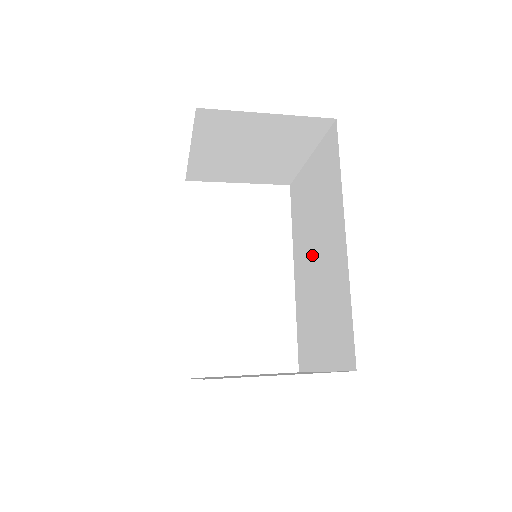
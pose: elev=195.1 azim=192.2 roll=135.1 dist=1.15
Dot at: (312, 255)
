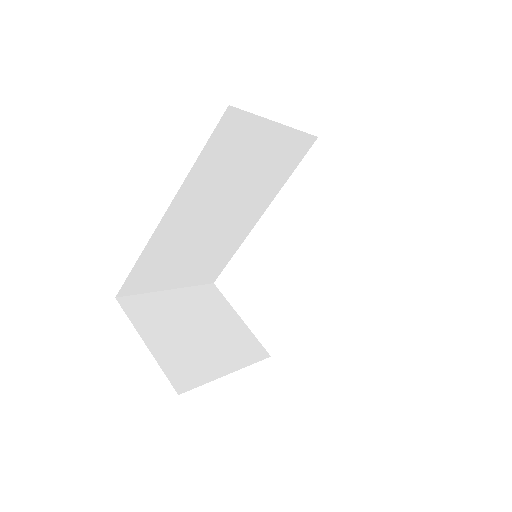
Dot at: occluded
